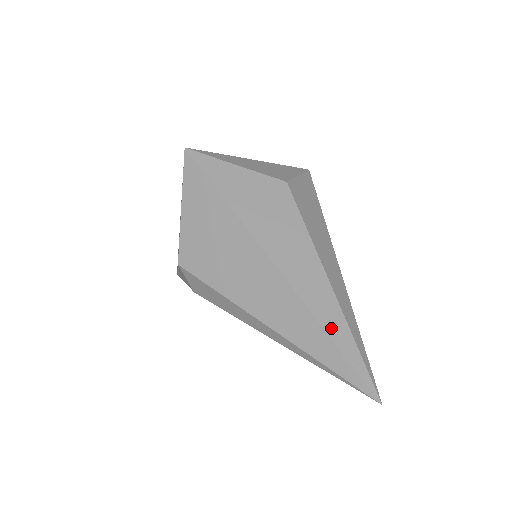
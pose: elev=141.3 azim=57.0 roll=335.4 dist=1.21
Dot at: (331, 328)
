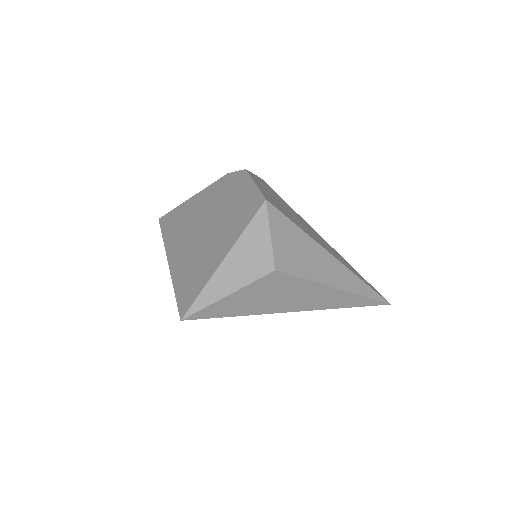
Dot at: (351, 304)
